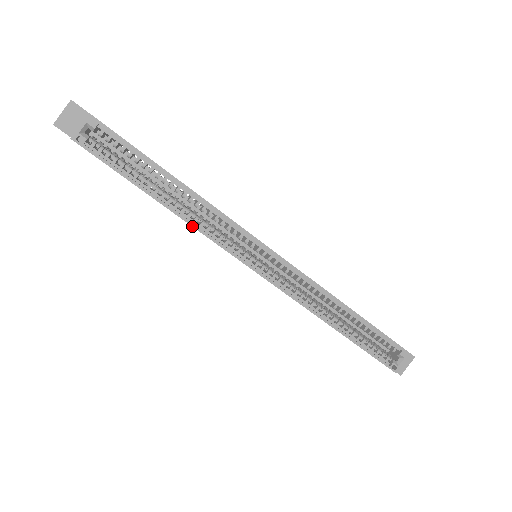
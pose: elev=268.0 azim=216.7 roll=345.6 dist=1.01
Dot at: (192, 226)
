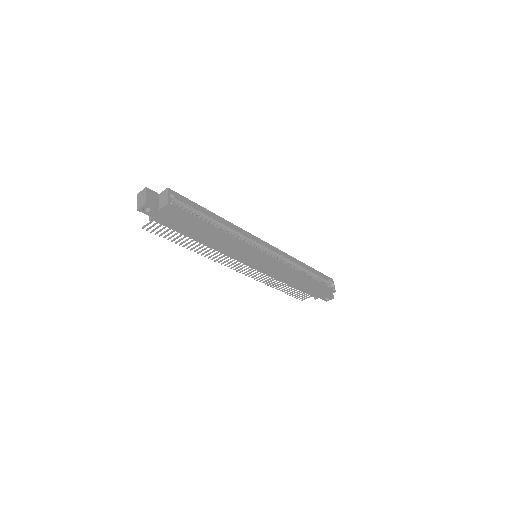
Dot at: (236, 240)
